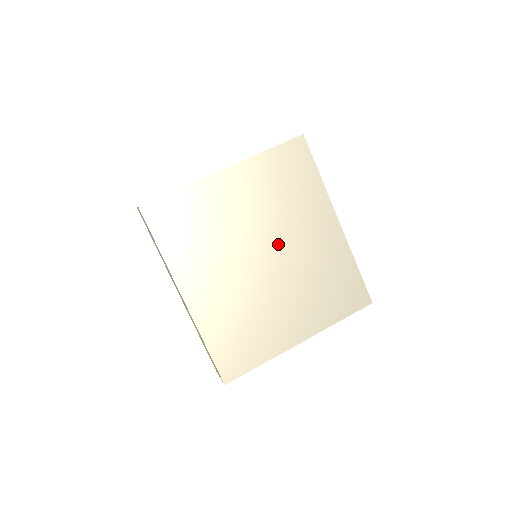
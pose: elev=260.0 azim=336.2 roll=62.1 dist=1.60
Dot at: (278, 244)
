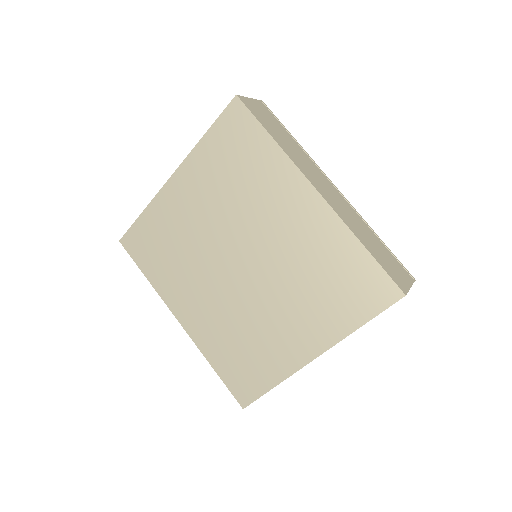
Dot at: (249, 243)
